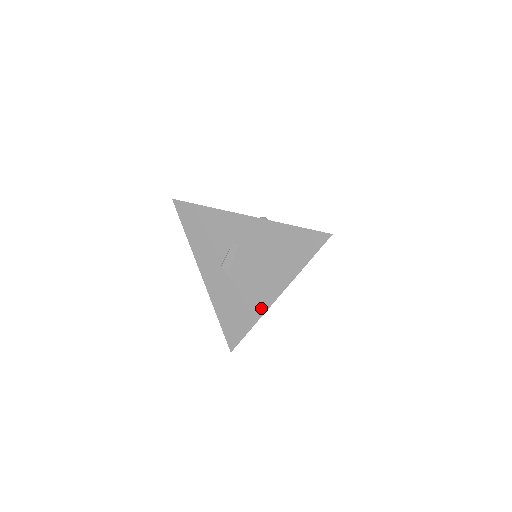
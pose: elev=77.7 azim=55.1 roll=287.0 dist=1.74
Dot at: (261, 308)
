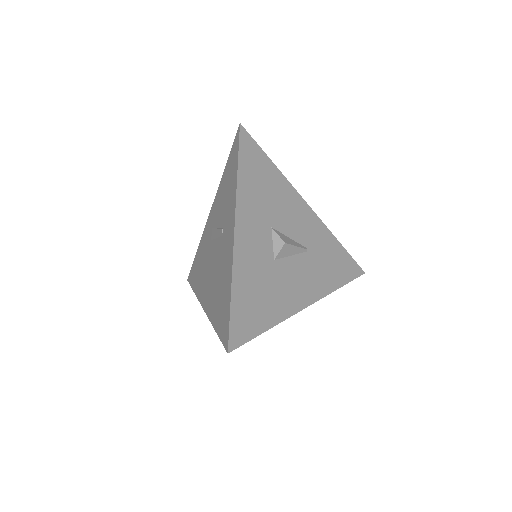
Dot at: (200, 294)
